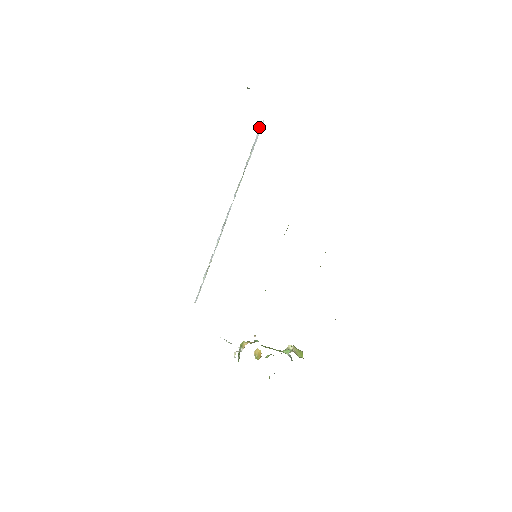
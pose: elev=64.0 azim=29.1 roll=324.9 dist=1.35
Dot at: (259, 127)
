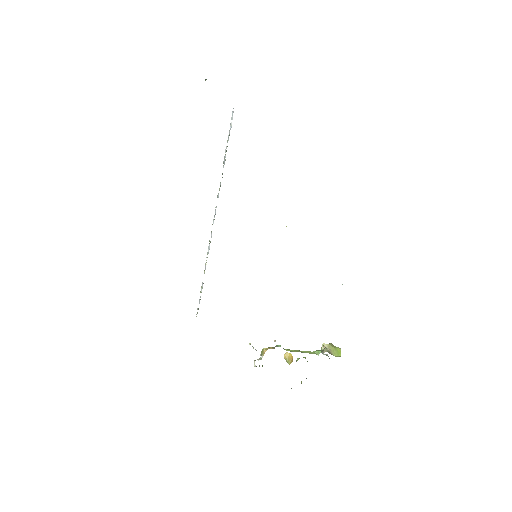
Dot at: (231, 117)
